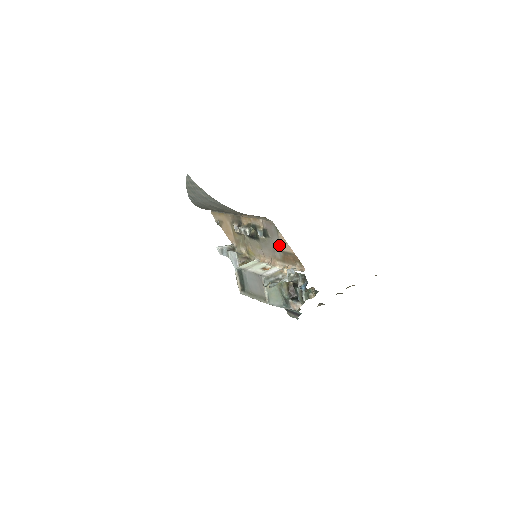
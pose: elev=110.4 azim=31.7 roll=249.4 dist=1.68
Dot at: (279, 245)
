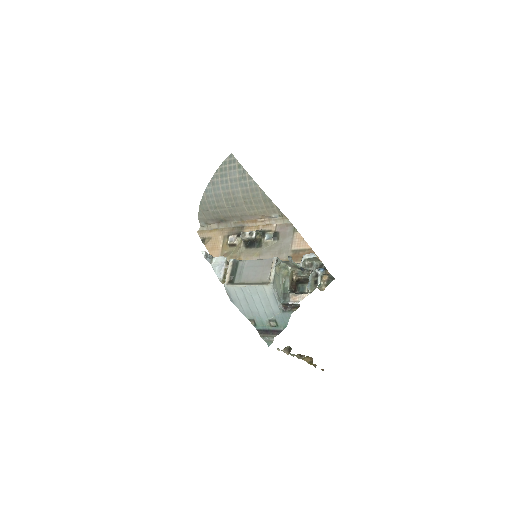
Dot at: (291, 245)
